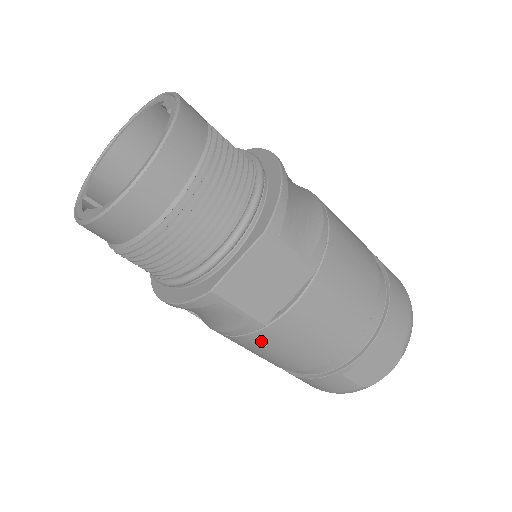
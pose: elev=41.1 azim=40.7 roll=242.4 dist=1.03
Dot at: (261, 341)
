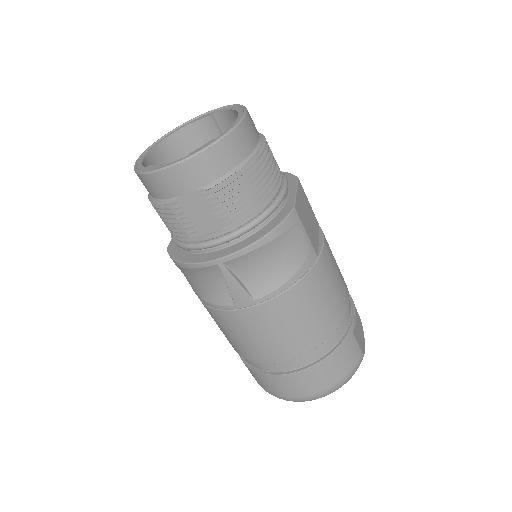
Dot at: (314, 282)
